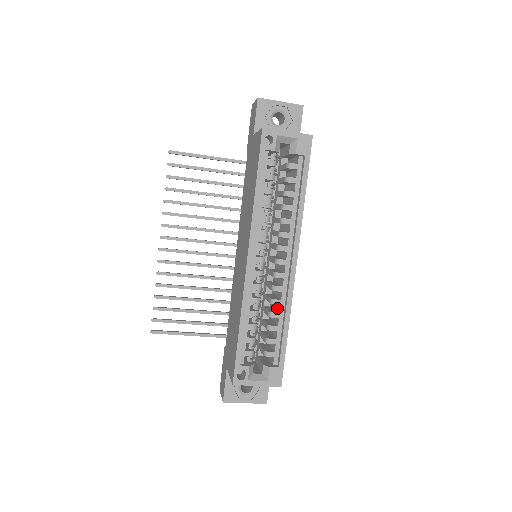
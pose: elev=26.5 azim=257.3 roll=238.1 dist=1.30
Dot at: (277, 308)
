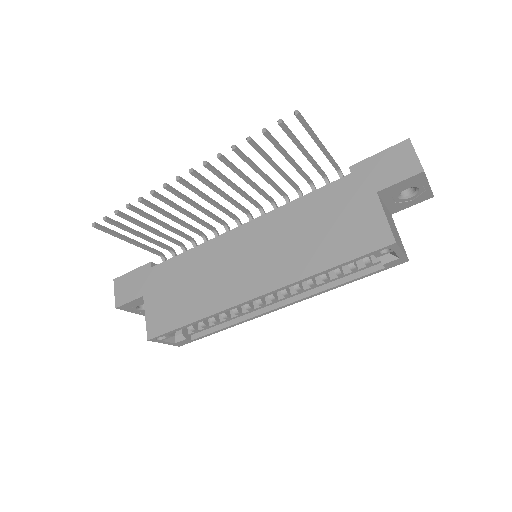
Dot at: occluded
